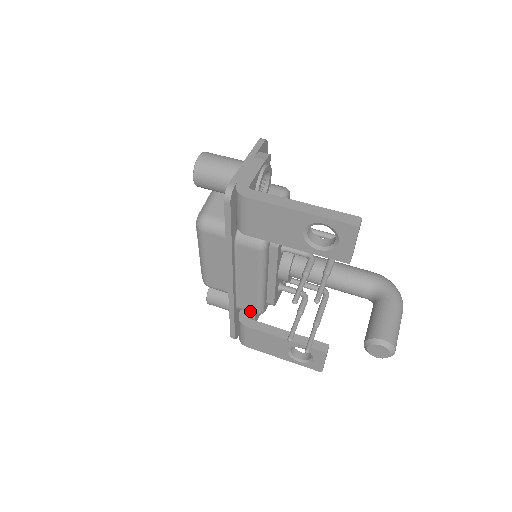
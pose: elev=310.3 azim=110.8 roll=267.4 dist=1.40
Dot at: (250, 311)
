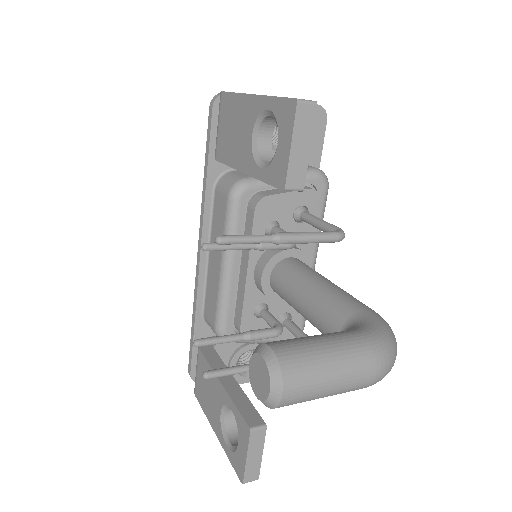
Dot at: (211, 324)
